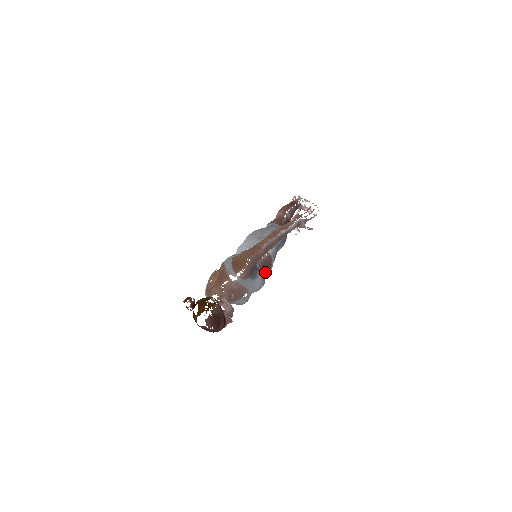
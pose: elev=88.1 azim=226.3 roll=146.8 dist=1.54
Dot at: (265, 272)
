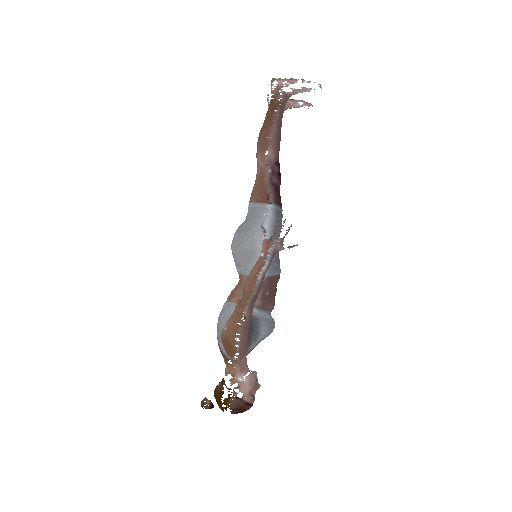
Dot at: (272, 292)
